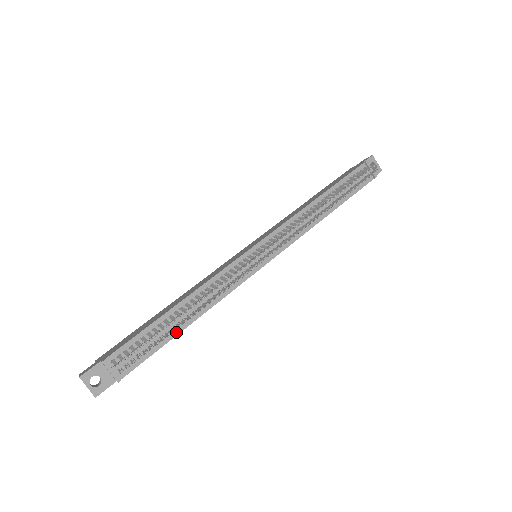
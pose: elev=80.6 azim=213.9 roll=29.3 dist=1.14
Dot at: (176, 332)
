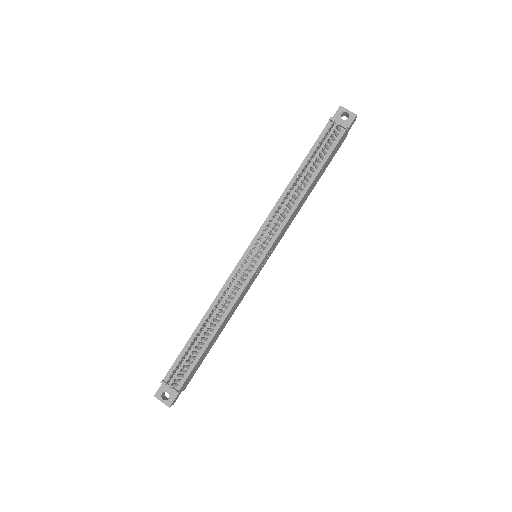
Dot at: (206, 344)
